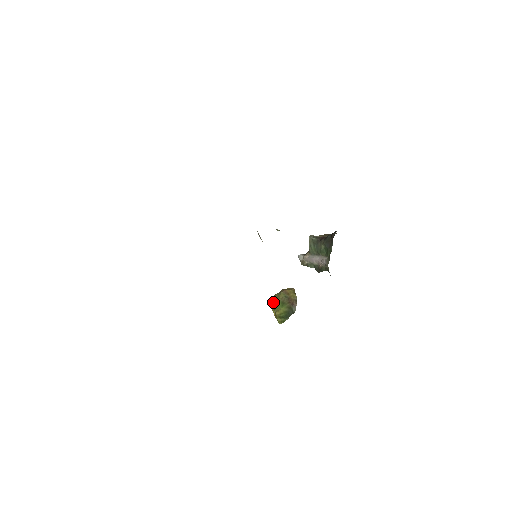
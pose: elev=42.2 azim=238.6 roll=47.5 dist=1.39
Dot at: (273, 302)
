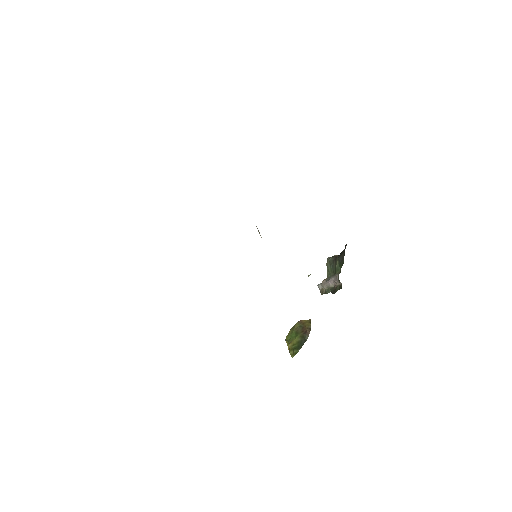
Dot at: (288, 334)
